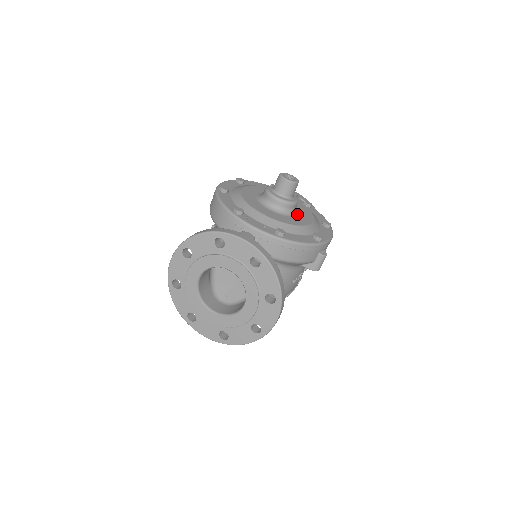
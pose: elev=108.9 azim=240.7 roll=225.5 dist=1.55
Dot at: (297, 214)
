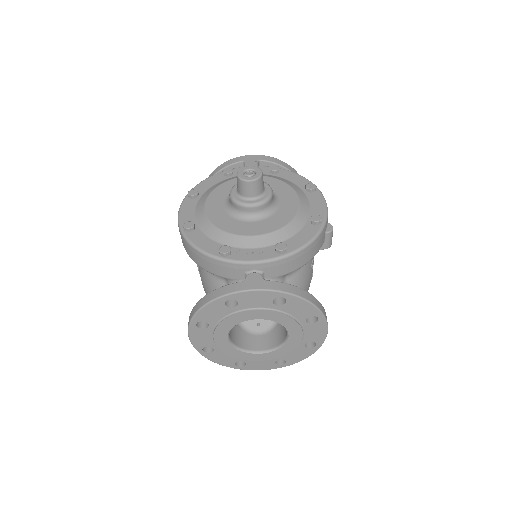
Dot at: (278, 202)
